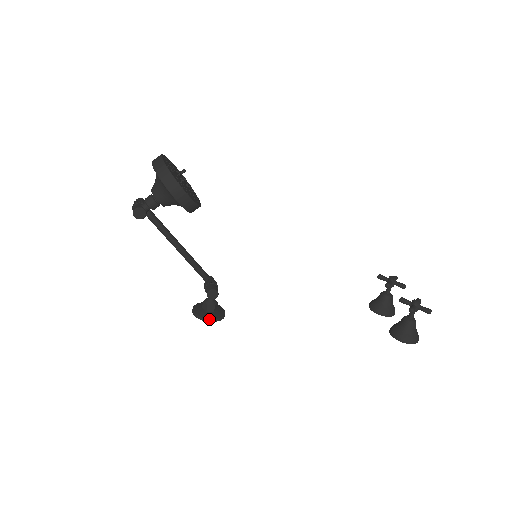
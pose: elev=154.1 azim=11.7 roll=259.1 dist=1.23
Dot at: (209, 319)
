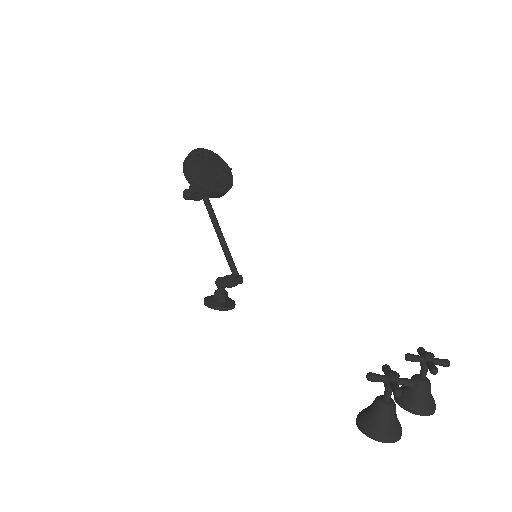
Dot at: (207, 303)
